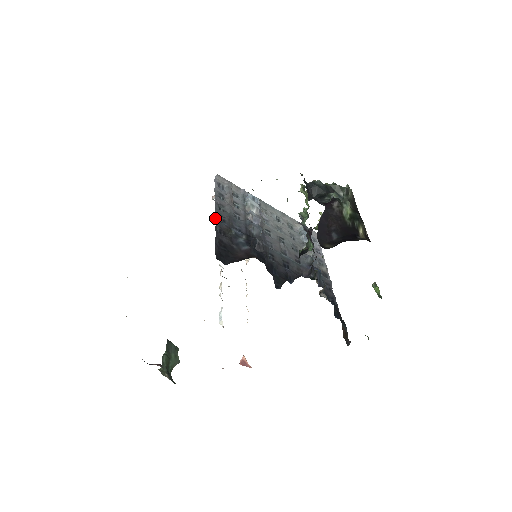
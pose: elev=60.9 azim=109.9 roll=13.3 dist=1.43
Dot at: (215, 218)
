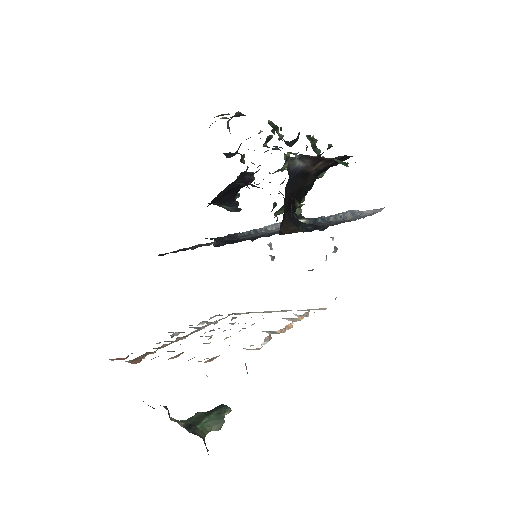
Dot at: occluded
